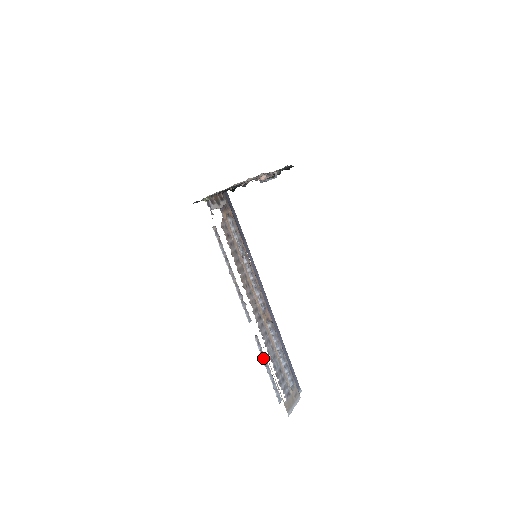
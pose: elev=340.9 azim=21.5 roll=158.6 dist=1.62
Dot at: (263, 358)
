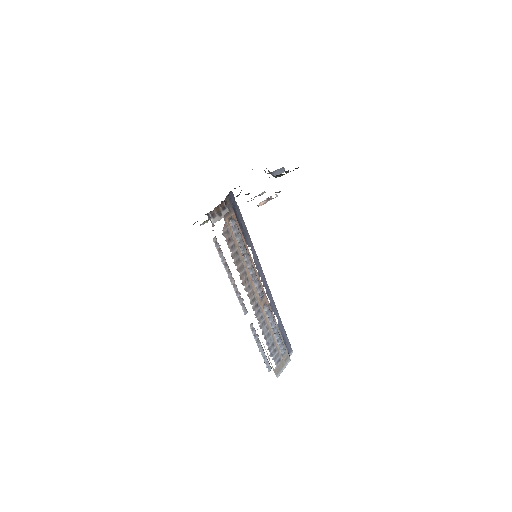
Dot at: (256, 341)
